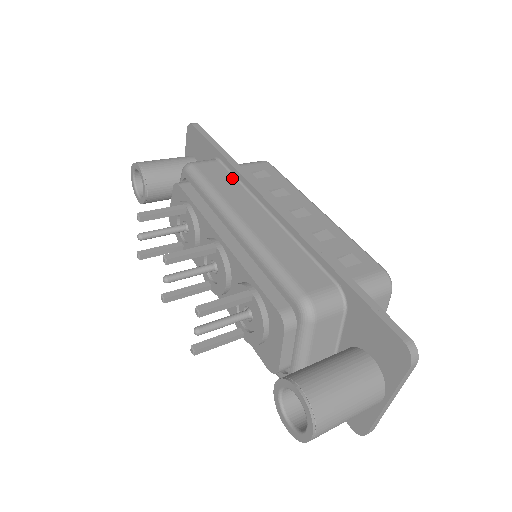
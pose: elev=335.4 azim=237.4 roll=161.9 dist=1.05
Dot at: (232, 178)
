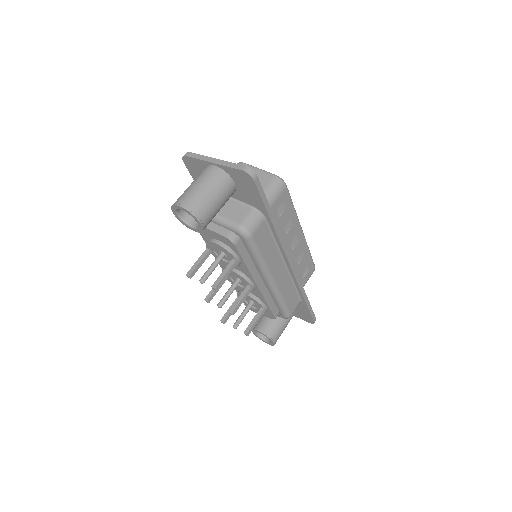
Dot at: (272, 239)
